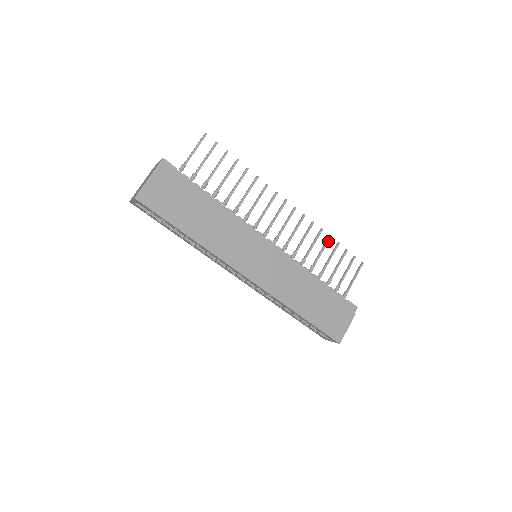
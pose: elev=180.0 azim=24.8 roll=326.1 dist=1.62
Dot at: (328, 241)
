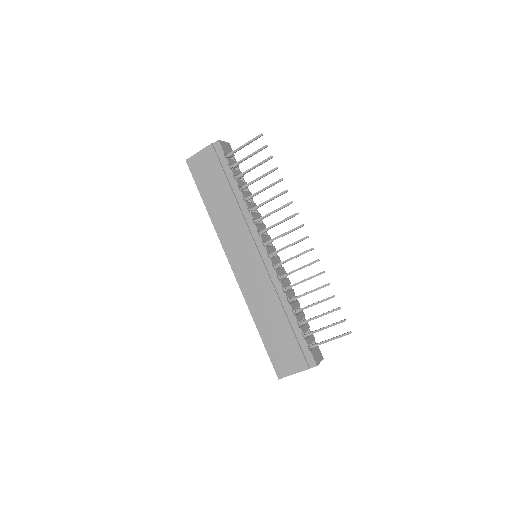
Dot at: occluded
